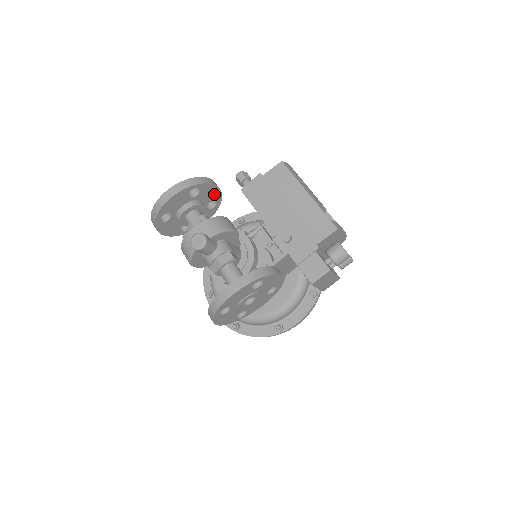
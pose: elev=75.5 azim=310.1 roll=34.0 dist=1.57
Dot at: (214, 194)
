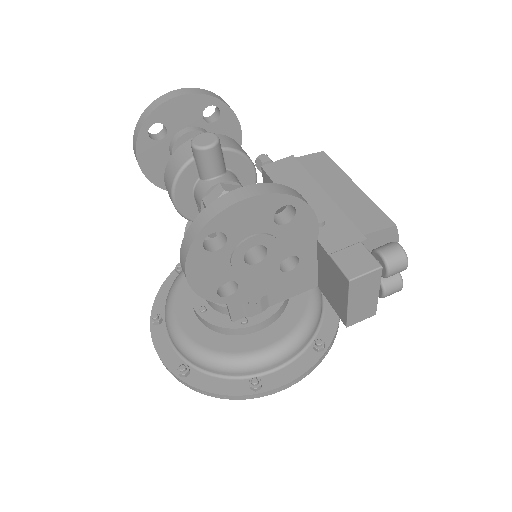
Dot at: occluded
